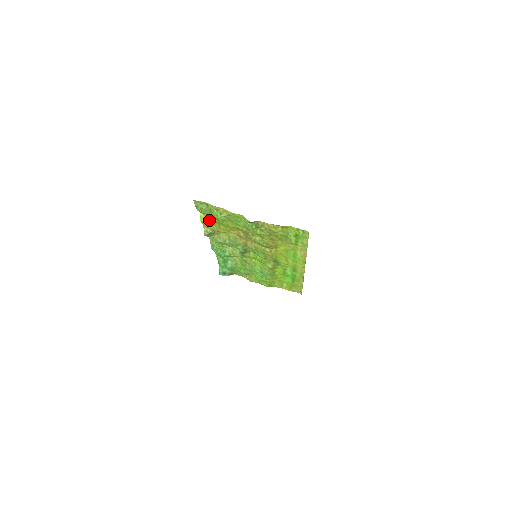
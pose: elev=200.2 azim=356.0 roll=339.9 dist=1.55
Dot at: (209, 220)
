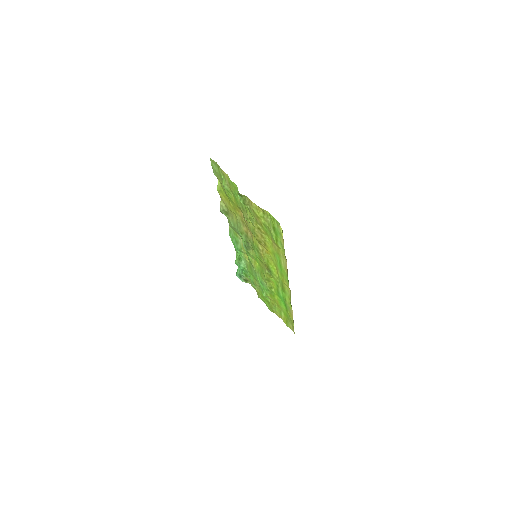
Dot at: (223, 191)
